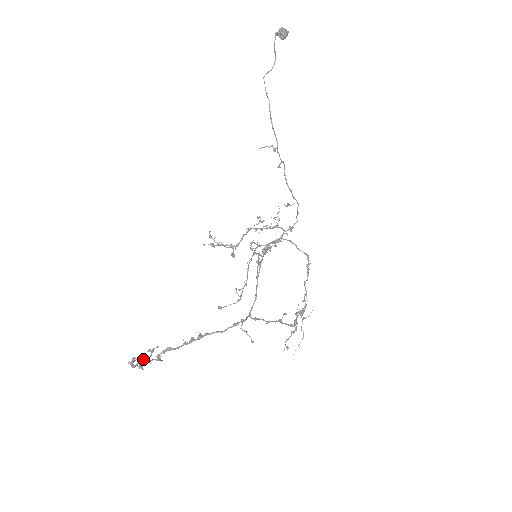
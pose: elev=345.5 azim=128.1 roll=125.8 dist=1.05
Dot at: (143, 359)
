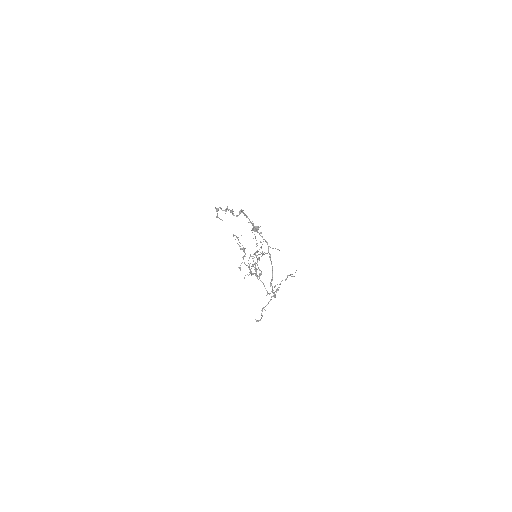
Dot at: (218, 217)
